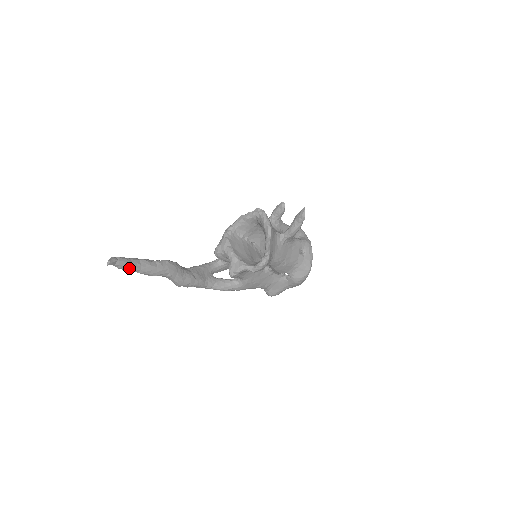
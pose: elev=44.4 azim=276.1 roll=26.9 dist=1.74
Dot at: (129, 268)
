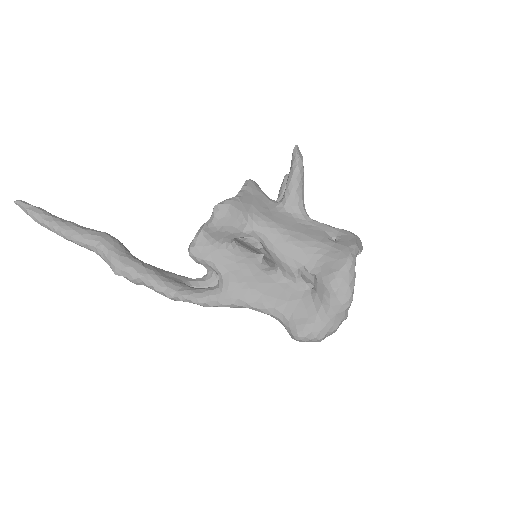
Dot at: (44, 219)
